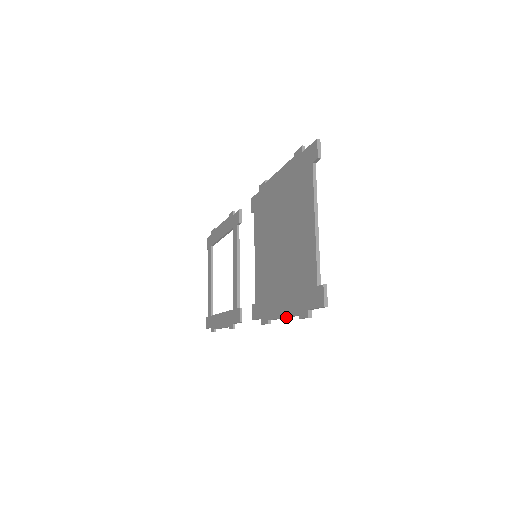
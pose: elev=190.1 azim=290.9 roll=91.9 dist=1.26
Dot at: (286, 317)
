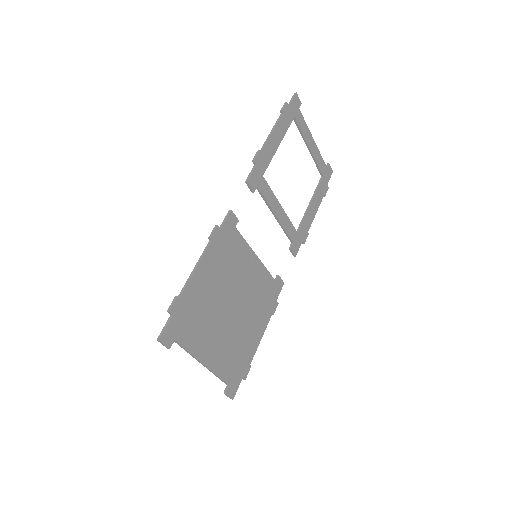
Dot at: (257, 344)
